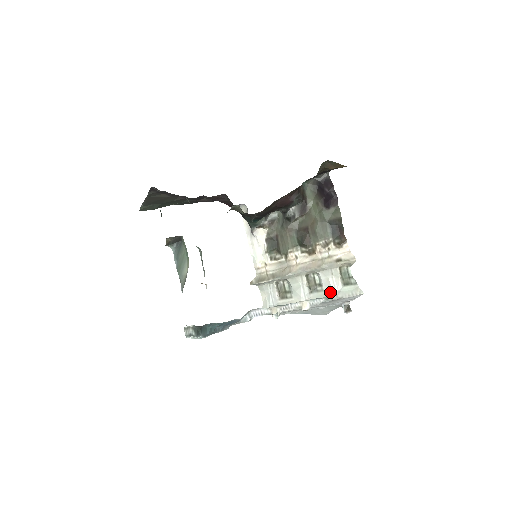
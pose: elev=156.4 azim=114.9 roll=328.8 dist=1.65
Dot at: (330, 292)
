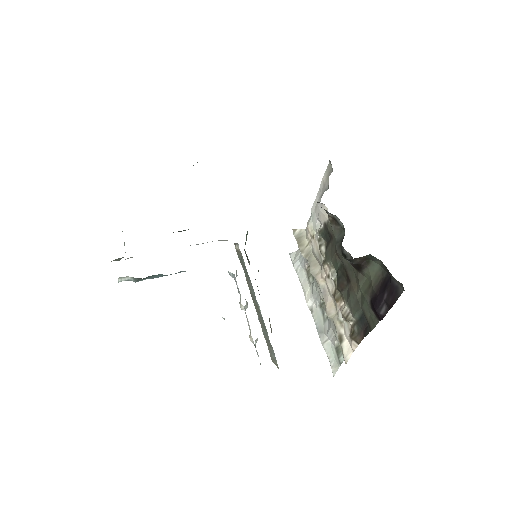
Dot at: (325, 332)
